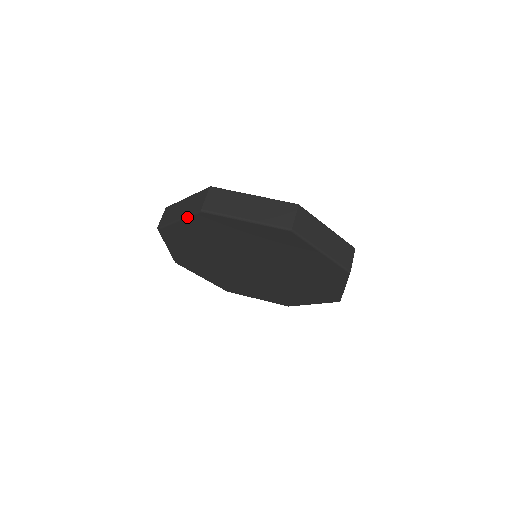
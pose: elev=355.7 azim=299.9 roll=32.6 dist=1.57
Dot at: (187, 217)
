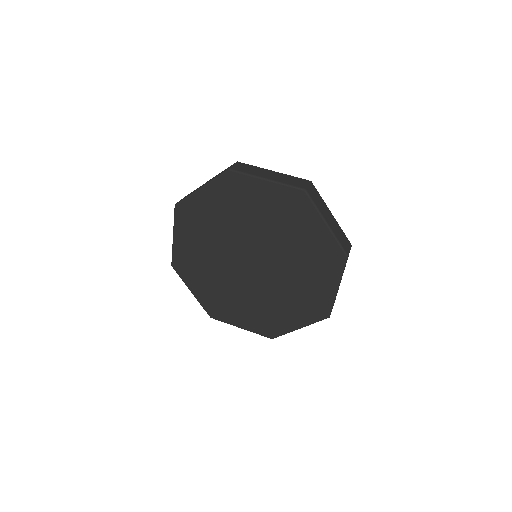
Dot at: (212, 180)
